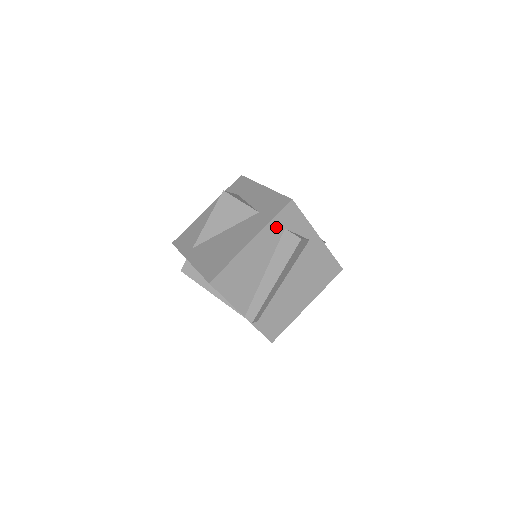
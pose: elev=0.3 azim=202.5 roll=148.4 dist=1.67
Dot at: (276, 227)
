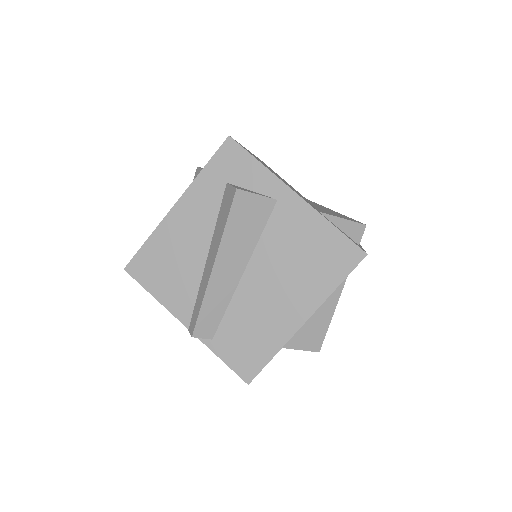
Dot at: (211, 181)
